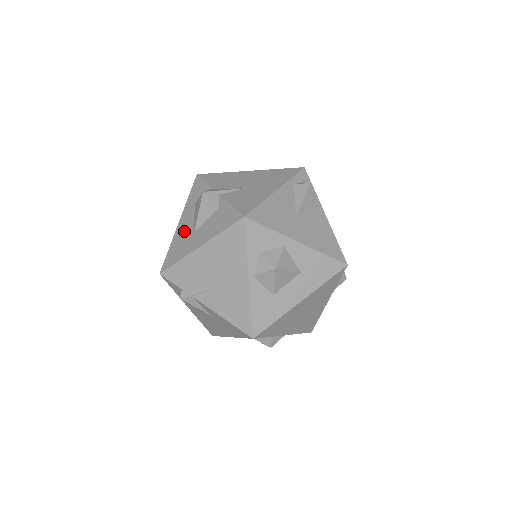
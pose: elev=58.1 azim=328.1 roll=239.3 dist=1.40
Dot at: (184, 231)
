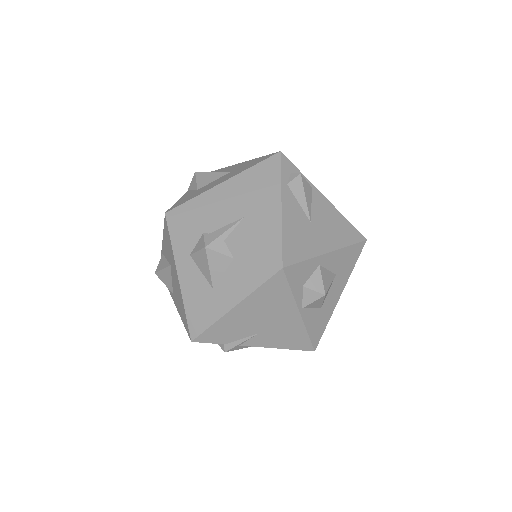
Dot at: (196, 289)
